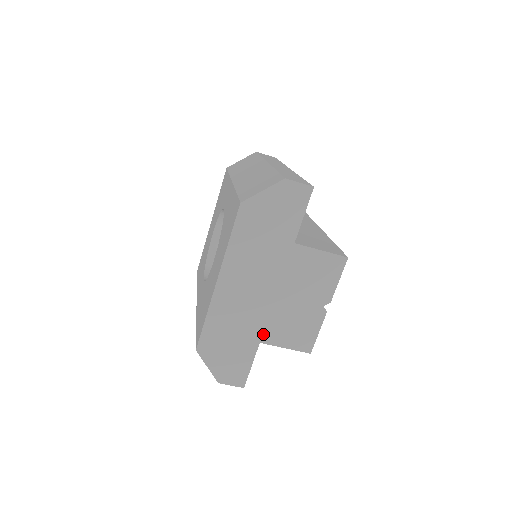
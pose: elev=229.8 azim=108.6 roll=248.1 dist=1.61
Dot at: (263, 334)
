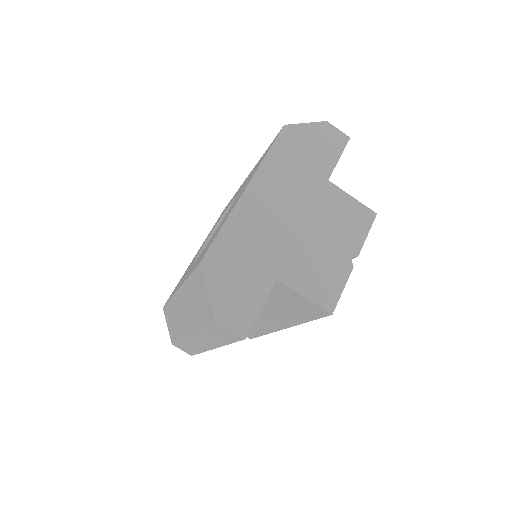
Dot at: (282, 269)
